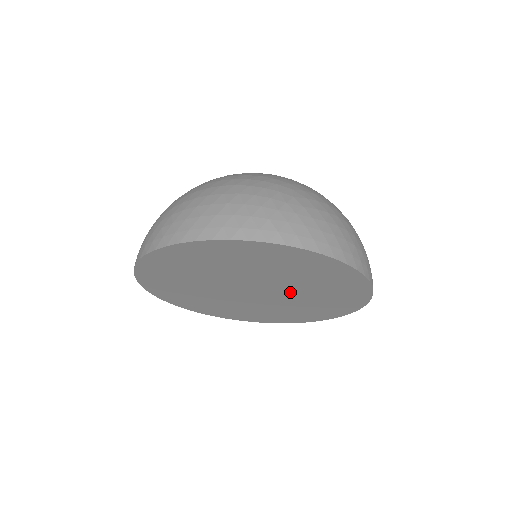
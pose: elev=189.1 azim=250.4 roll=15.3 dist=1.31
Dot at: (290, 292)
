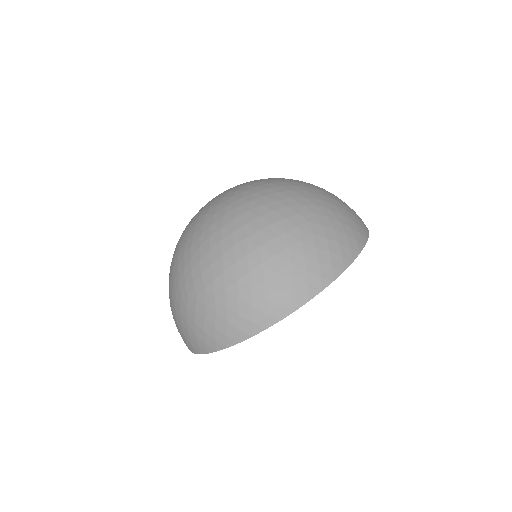
Dot at: occluded
